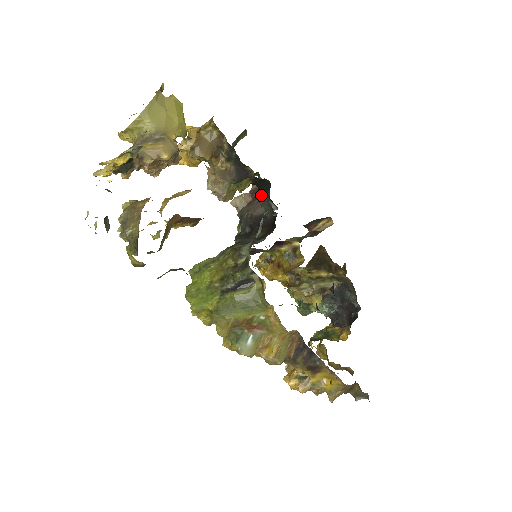
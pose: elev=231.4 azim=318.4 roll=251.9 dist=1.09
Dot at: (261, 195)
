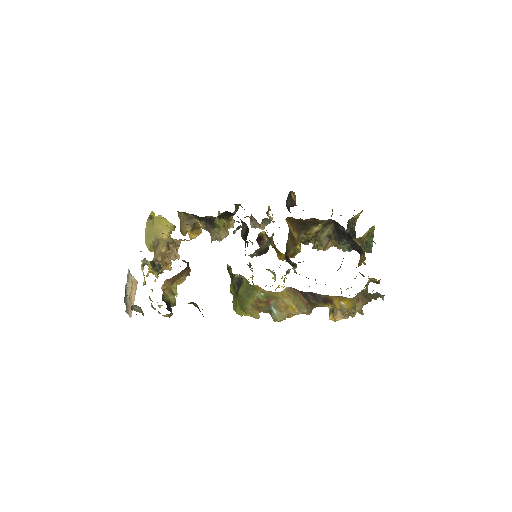
Dot at: occluded
